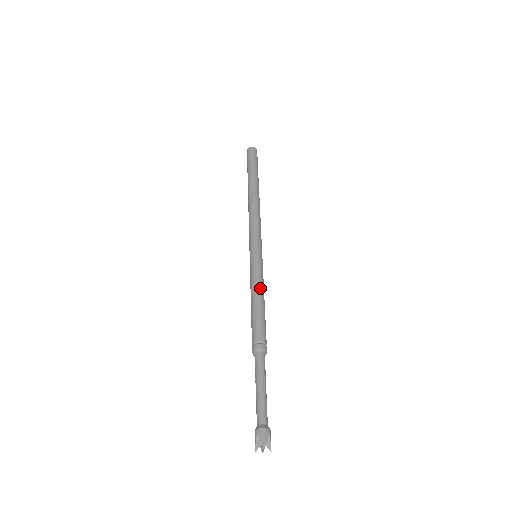
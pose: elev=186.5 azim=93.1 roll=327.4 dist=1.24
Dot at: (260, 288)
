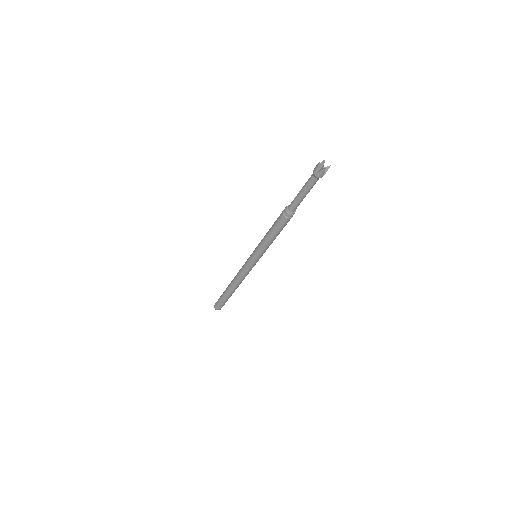
Dot at: occluded
